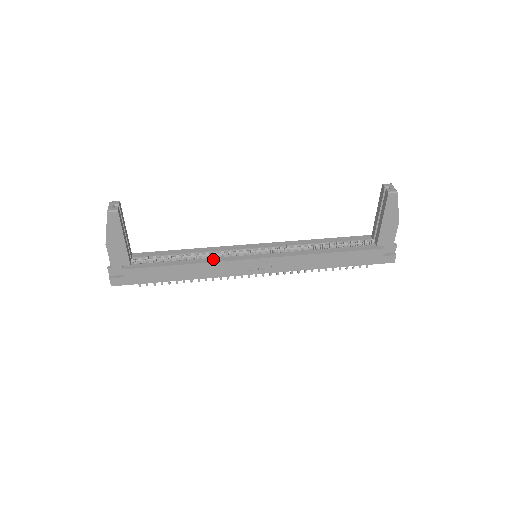
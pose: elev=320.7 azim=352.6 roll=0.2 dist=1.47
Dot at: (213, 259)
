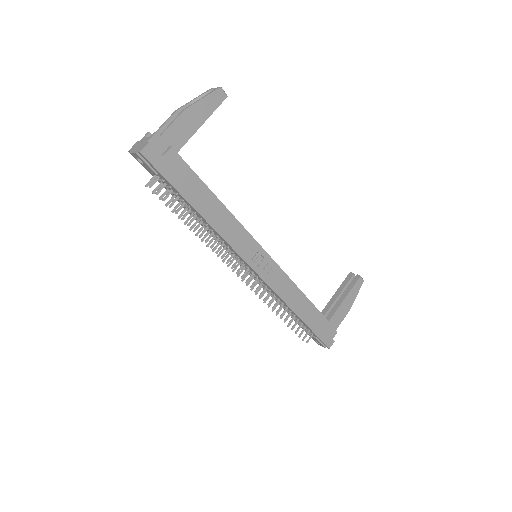
Dot at: (237, 221)
